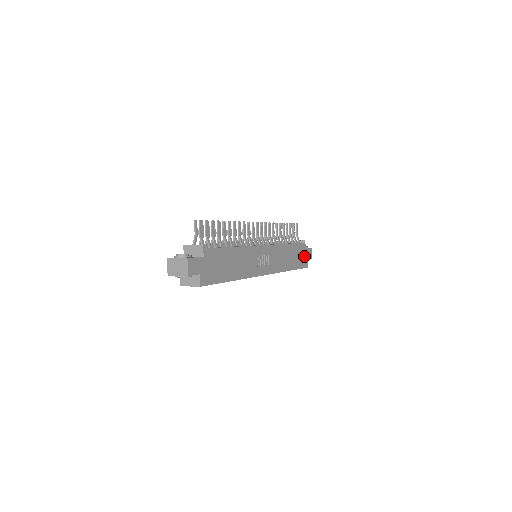
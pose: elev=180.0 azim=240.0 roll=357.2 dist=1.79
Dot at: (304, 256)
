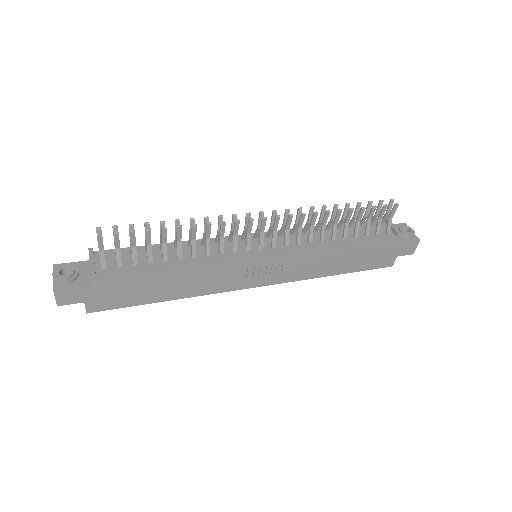
Dot at: (387, 253)
